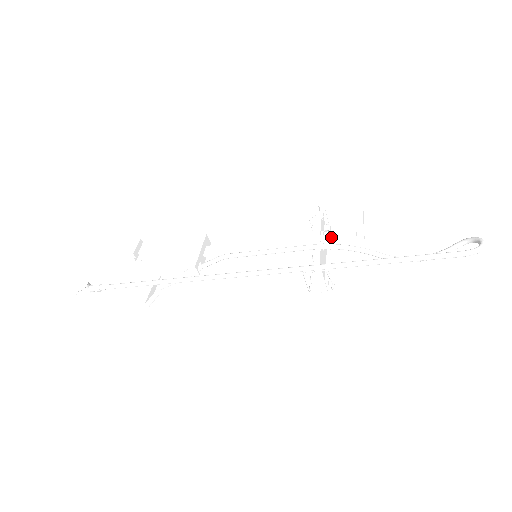
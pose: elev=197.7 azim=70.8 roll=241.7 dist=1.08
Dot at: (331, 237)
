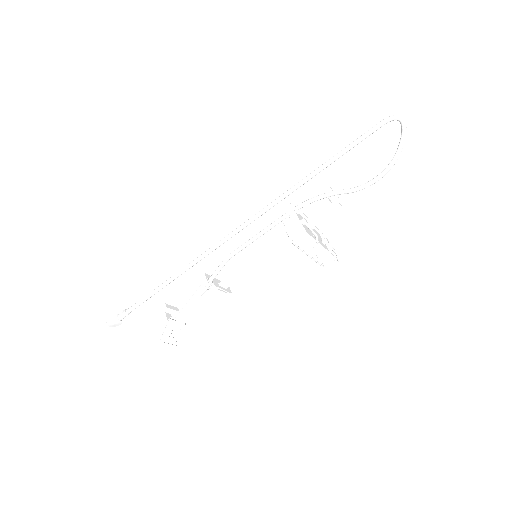
Dot at: (314, 218)
